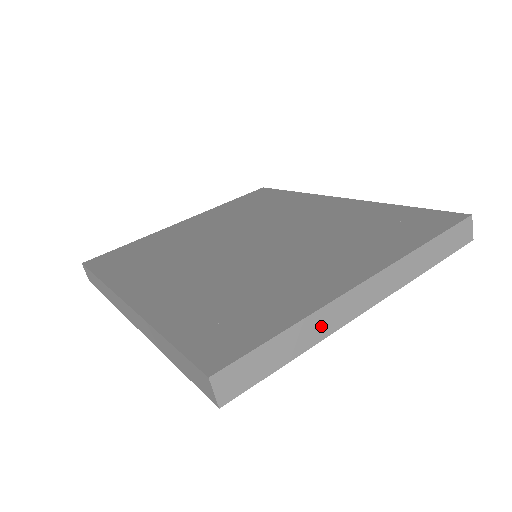
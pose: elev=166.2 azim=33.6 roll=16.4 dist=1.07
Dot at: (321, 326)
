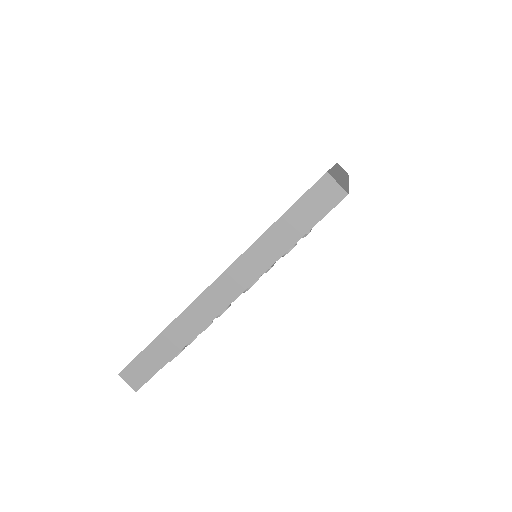
Dot at: (187, 328)
